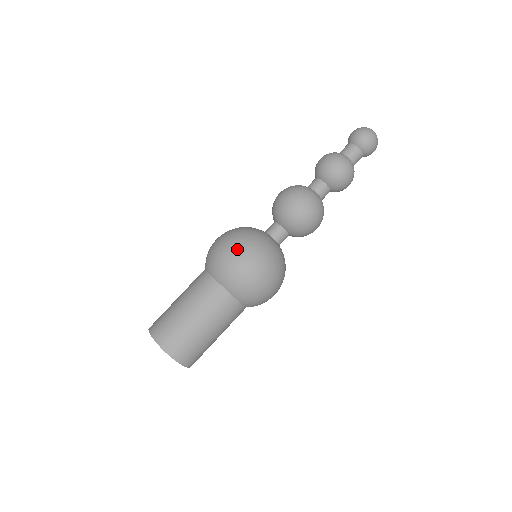
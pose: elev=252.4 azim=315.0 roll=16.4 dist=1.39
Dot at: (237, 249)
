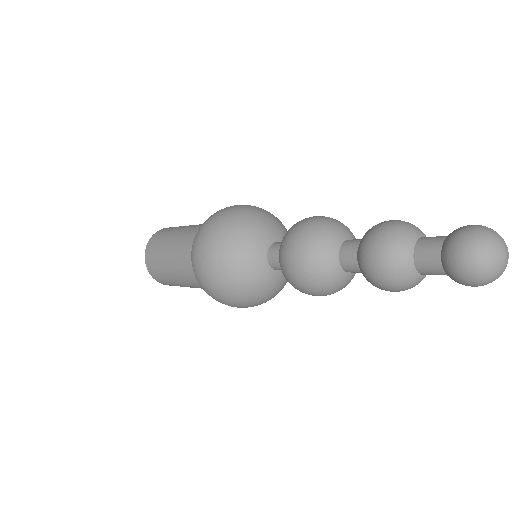
Dot at: (215, 291)
